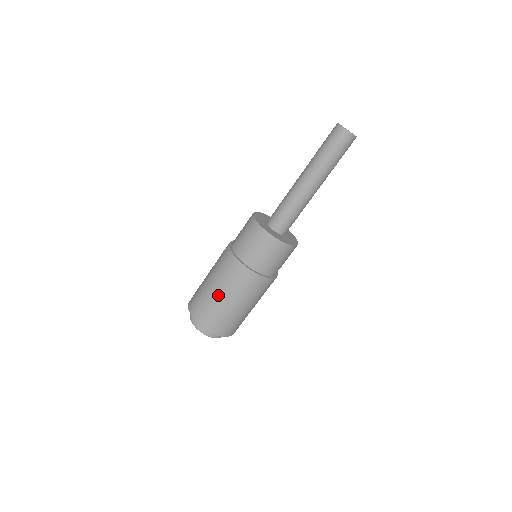
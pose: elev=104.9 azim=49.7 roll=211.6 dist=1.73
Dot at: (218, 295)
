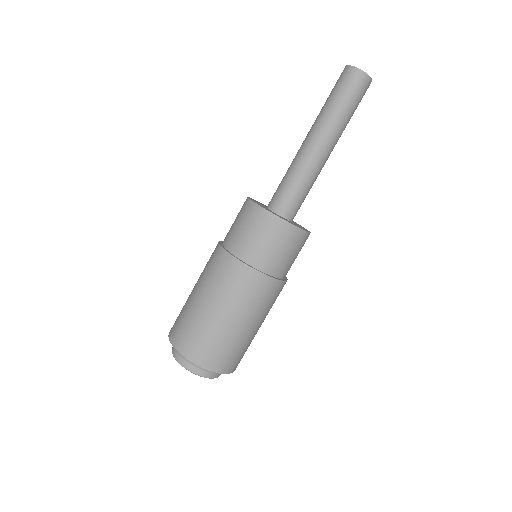
Dot at: (207, 309)
